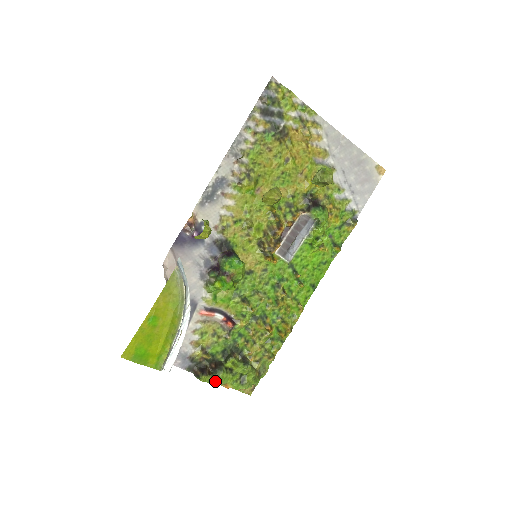
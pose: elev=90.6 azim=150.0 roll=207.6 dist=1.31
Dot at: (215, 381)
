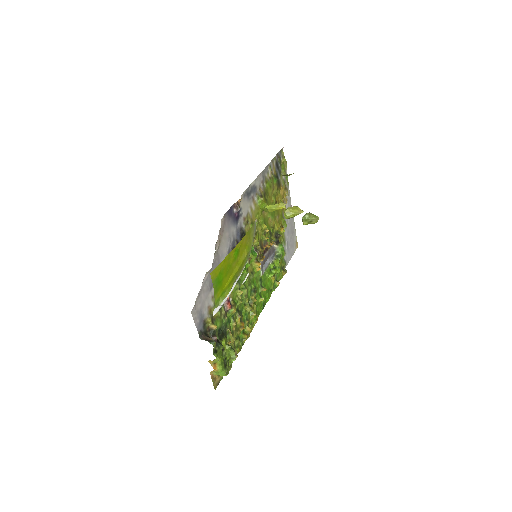
Dot at: (217, 353)
